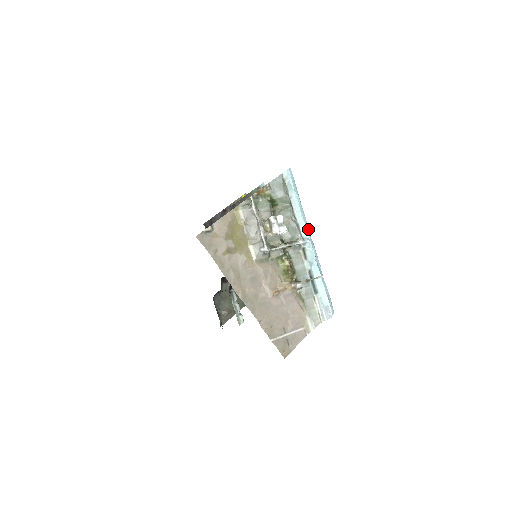
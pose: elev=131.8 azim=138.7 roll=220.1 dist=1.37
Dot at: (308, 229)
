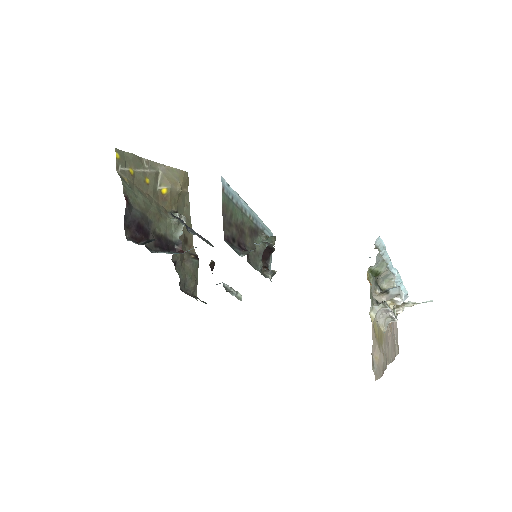
Dot at: occluded
